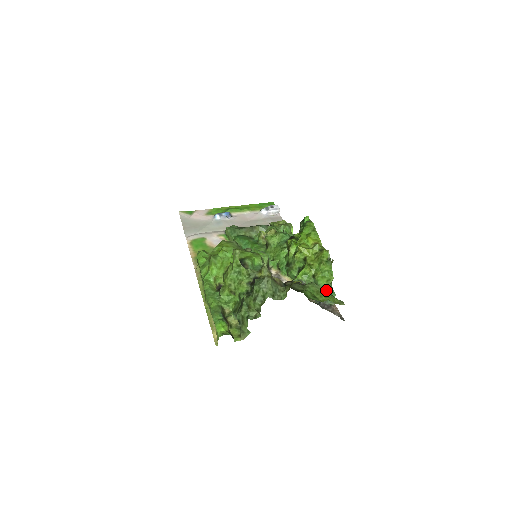
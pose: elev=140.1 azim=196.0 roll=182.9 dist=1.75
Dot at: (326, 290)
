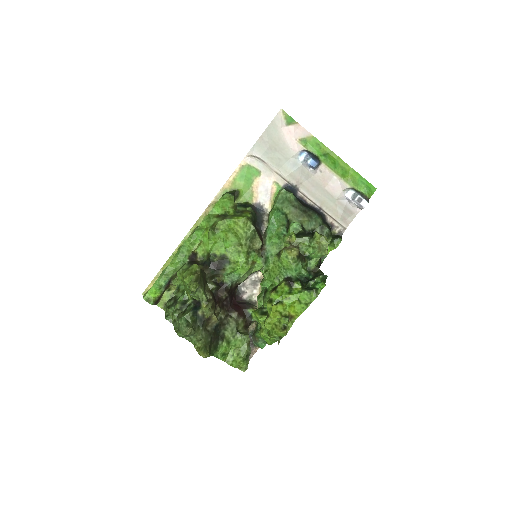
Dot at: (244, 354)
